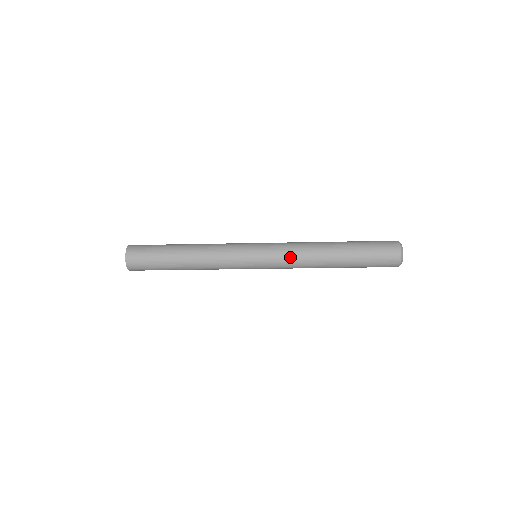
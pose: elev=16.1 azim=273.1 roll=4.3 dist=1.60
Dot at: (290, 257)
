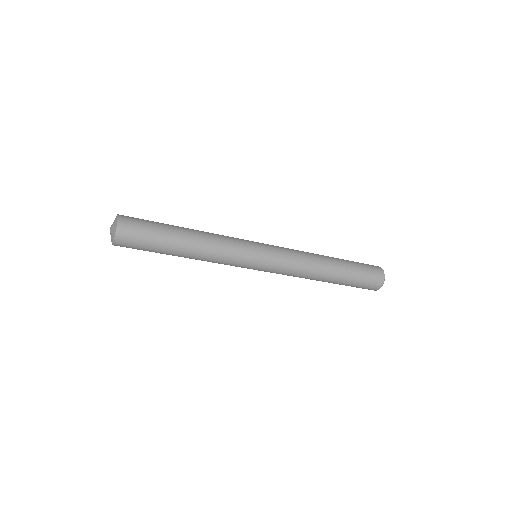
Dot at: (293, 251)
